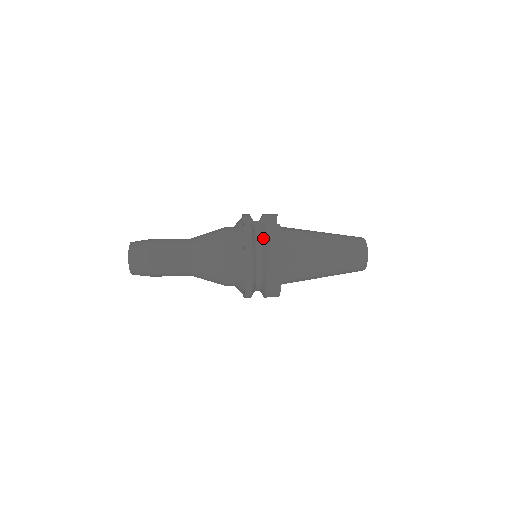
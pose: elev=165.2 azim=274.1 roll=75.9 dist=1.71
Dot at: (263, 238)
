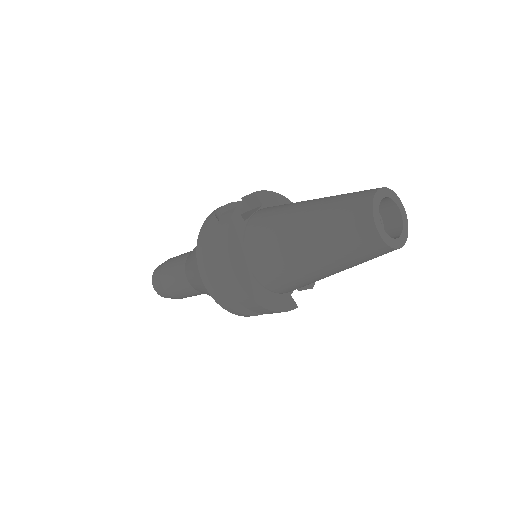
Dot at: occluded
